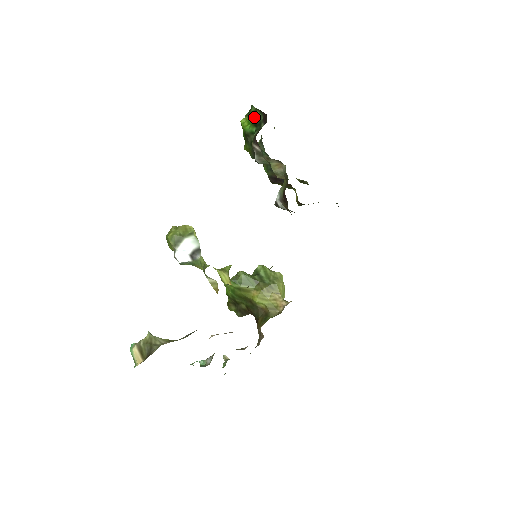
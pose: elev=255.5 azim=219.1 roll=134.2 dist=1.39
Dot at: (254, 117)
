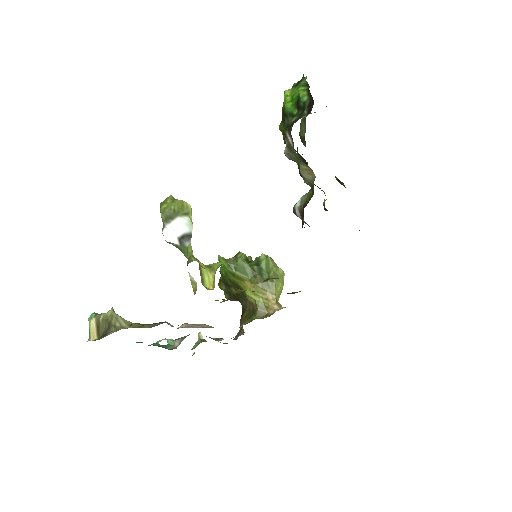
Dot at: (299, 96)
